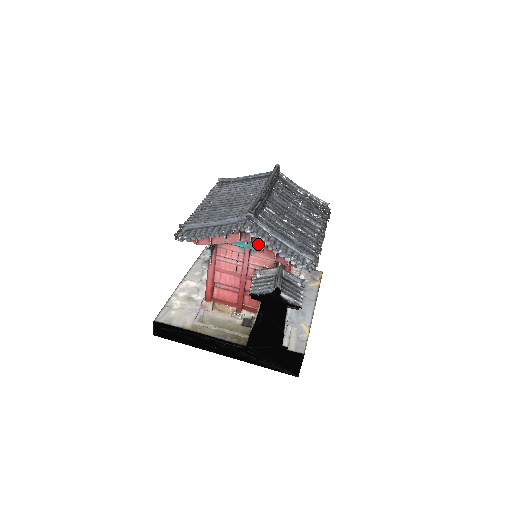
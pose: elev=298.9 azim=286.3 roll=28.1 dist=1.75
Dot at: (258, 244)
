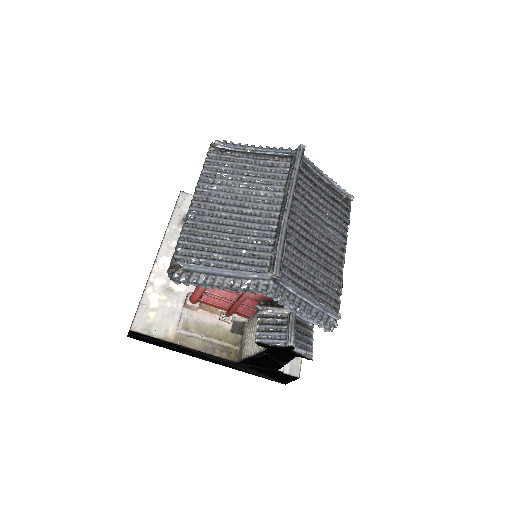
Dot at: occluded
